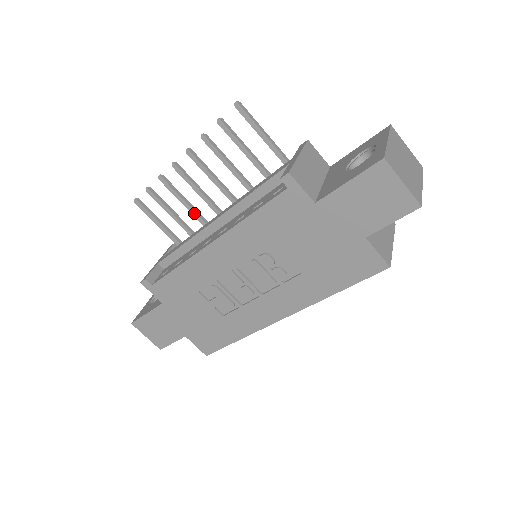
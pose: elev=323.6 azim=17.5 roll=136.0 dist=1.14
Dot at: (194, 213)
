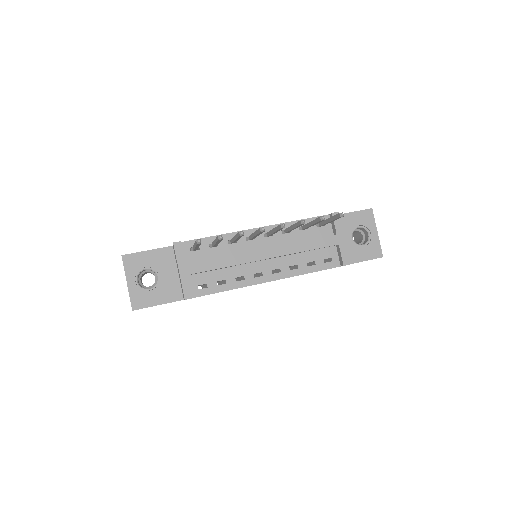
Dot at: occluded
